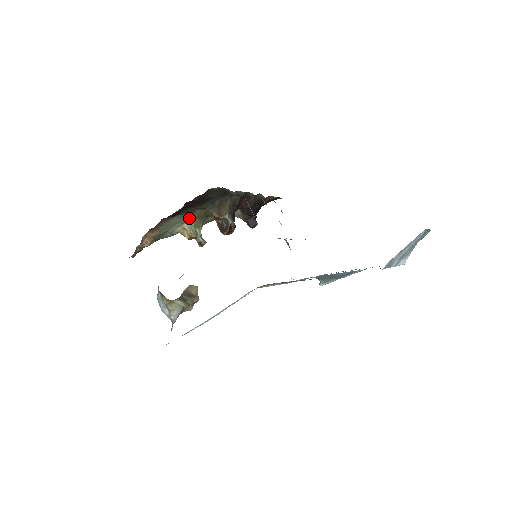
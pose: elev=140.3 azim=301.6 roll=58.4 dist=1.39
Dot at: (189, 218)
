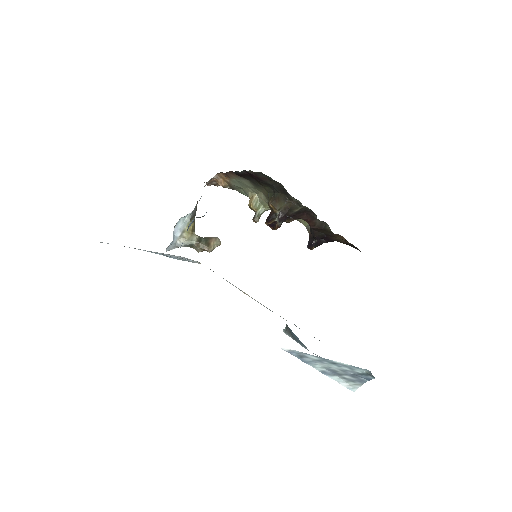
Dot at: (260, 191)
